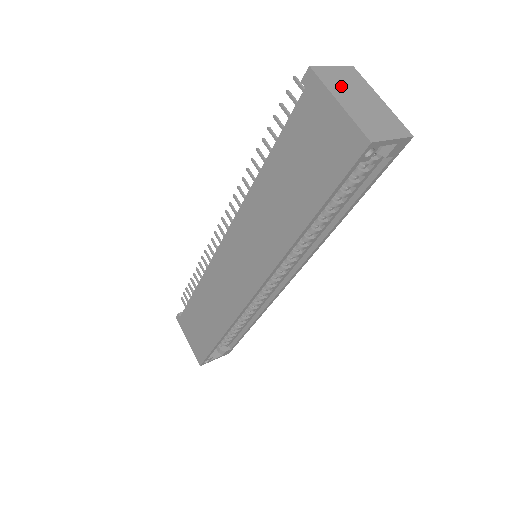
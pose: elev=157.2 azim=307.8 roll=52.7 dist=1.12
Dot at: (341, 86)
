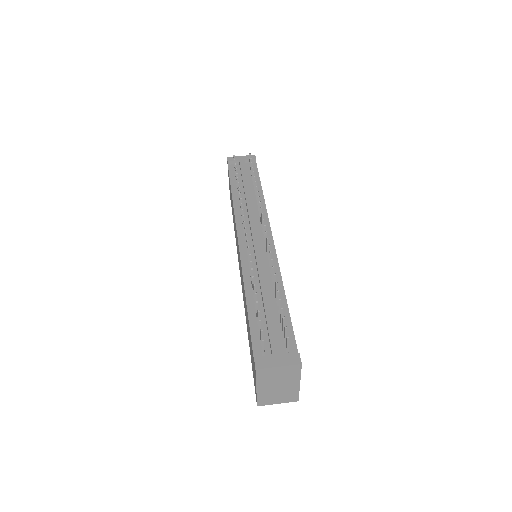
Dot at: (271, 379)
